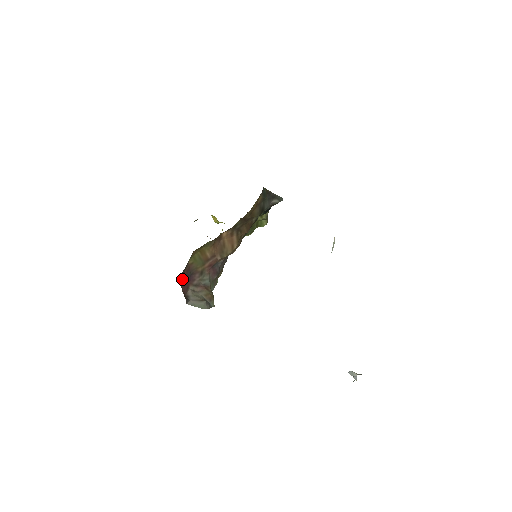
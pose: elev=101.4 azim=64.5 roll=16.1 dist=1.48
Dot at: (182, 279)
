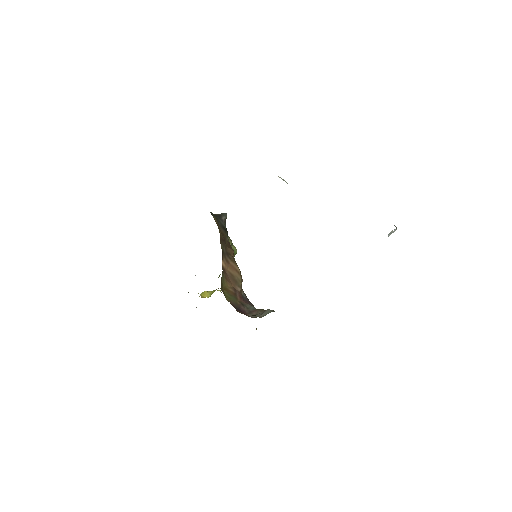
Dot at: occluded
